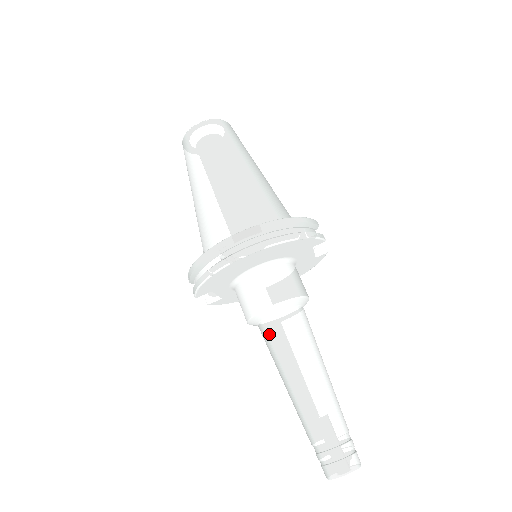
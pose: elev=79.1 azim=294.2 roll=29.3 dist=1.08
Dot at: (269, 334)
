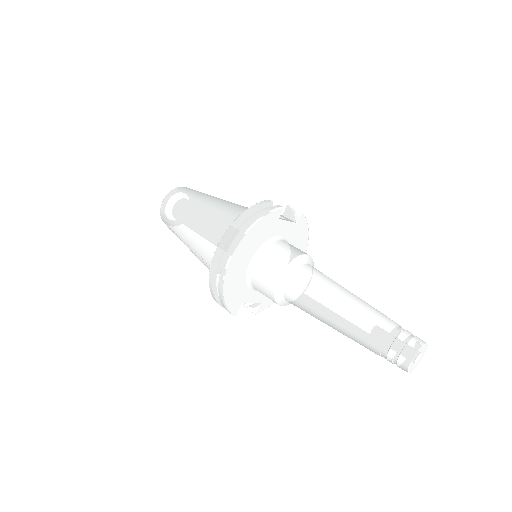
Dot at: (294, 301)
